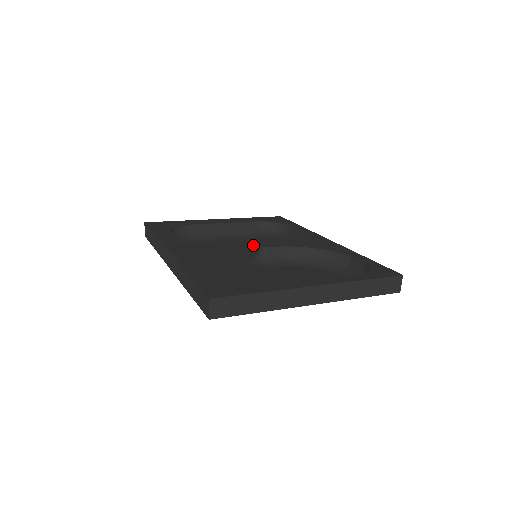
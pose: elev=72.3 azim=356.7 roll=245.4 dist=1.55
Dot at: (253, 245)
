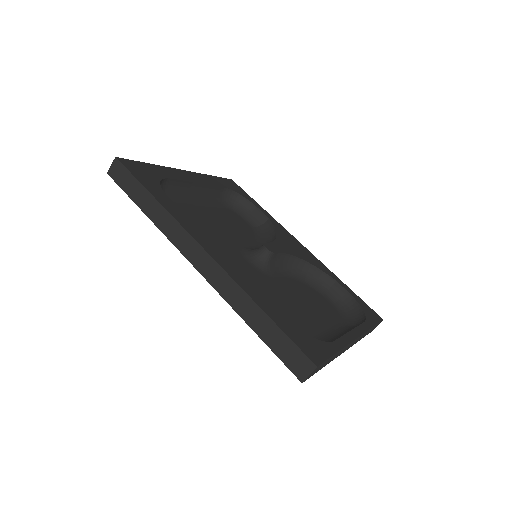
Dot at: (229, 225)
